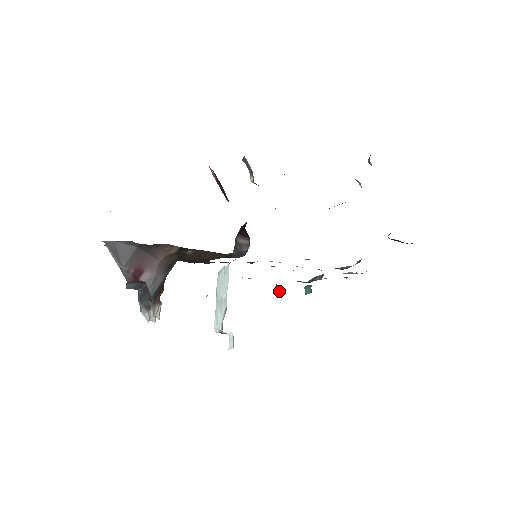
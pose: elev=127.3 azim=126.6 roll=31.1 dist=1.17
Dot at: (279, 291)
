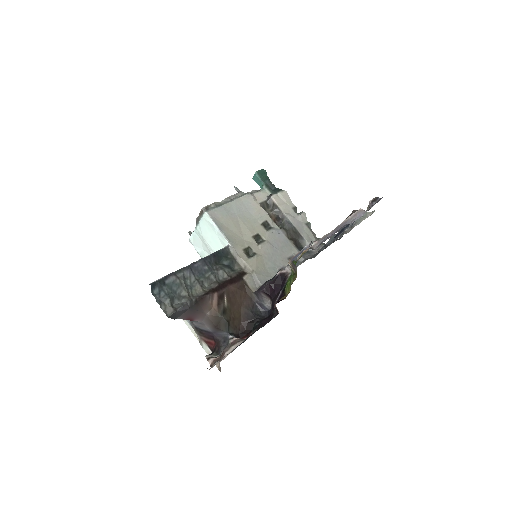
Dot at: (238, 189)
